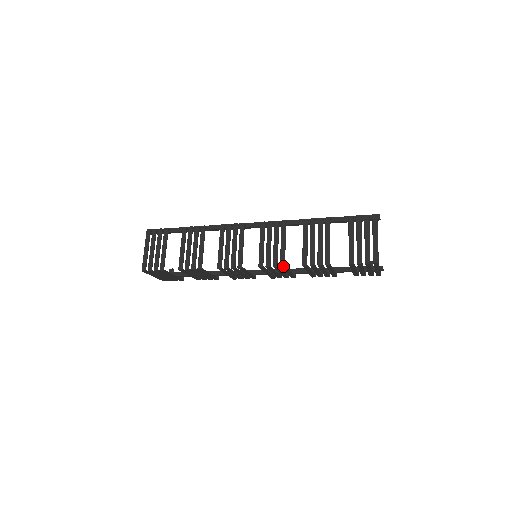
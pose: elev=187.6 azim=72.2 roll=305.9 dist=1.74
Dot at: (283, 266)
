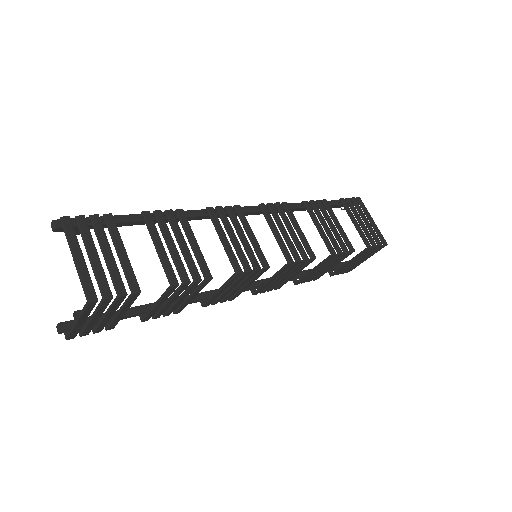
Dot at: (315, 258)
